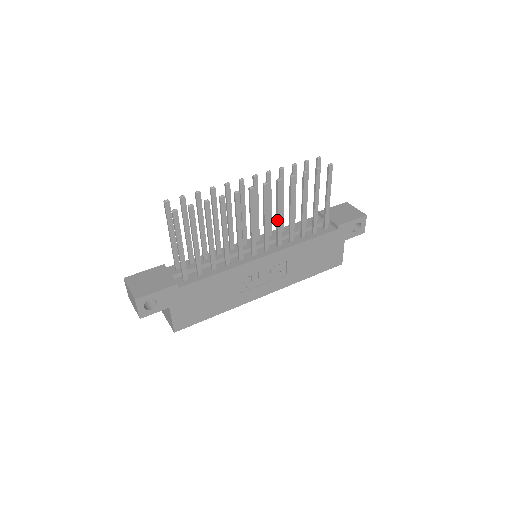
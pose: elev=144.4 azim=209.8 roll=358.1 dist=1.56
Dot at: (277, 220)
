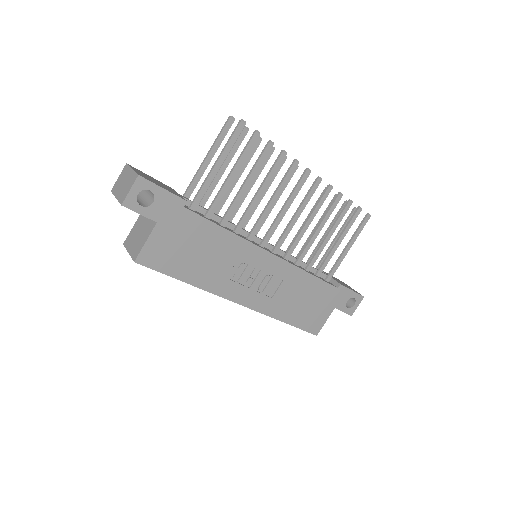
Dot at: (302, 227)
